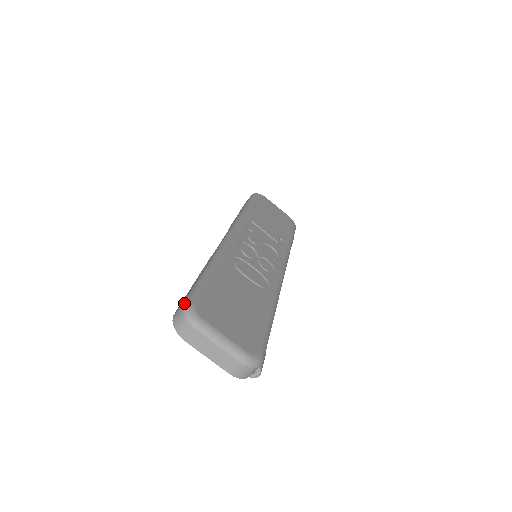
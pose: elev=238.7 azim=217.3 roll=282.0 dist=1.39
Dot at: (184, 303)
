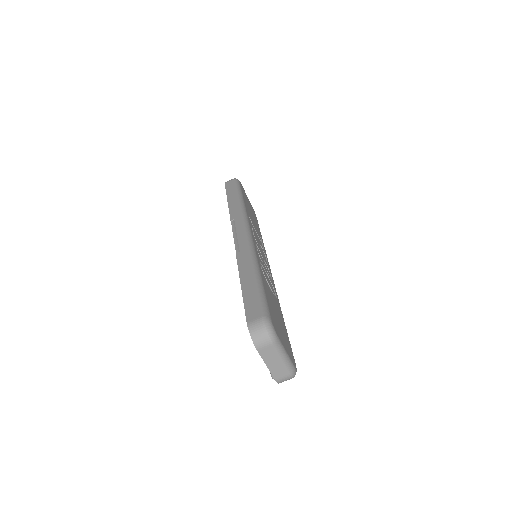
Dot at: (263, 317)
